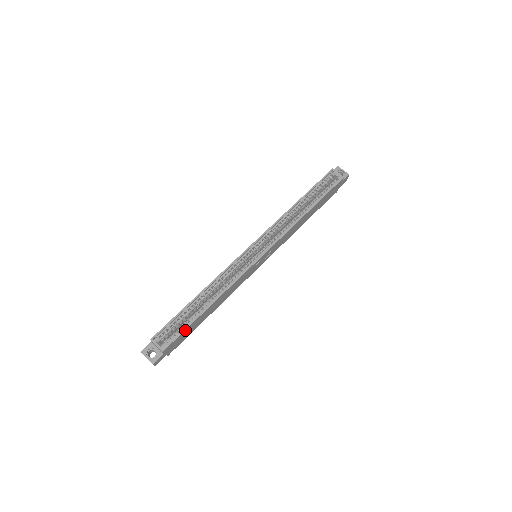
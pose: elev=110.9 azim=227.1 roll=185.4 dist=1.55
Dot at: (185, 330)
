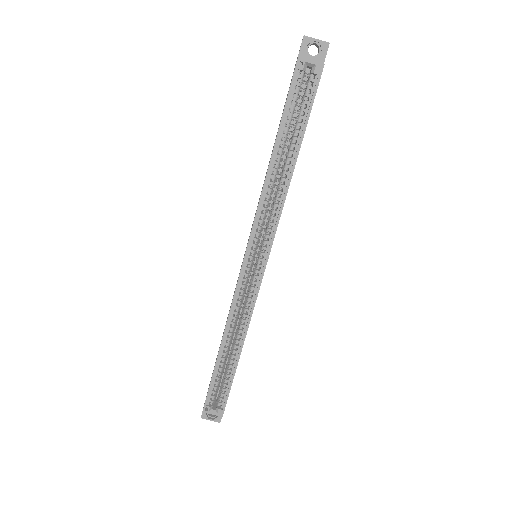
Dot at: (230, 388)
